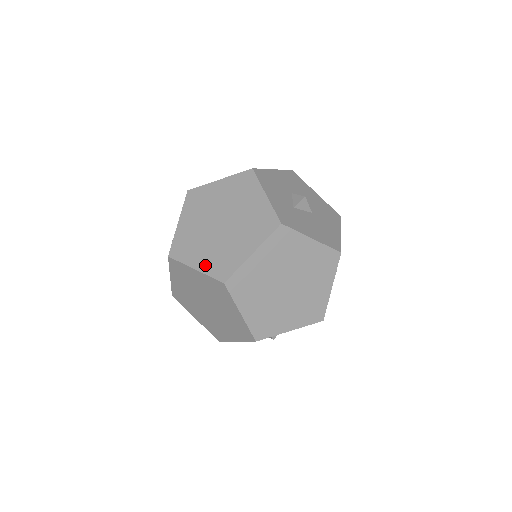
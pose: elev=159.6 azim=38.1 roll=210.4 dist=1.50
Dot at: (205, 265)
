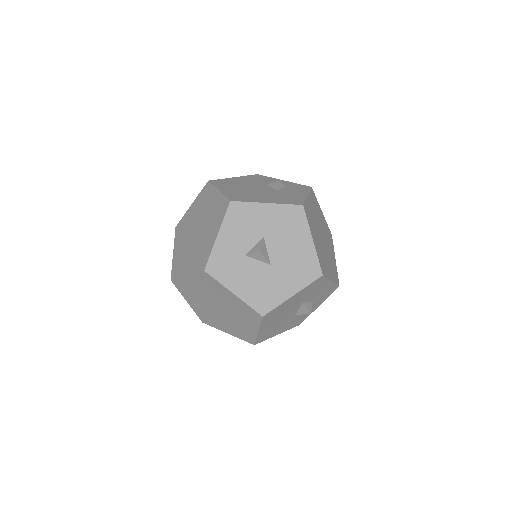
Dot at: (176, 255)
